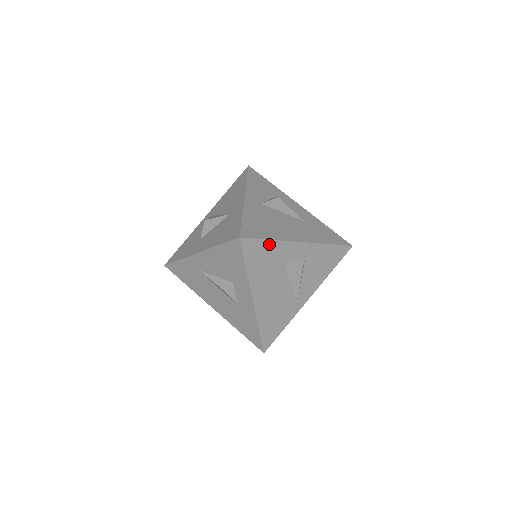
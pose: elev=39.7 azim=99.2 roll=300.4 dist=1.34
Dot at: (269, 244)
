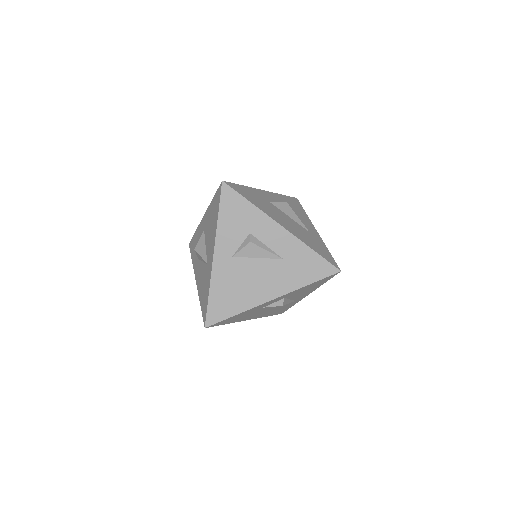
Dot at: (237, 315)
